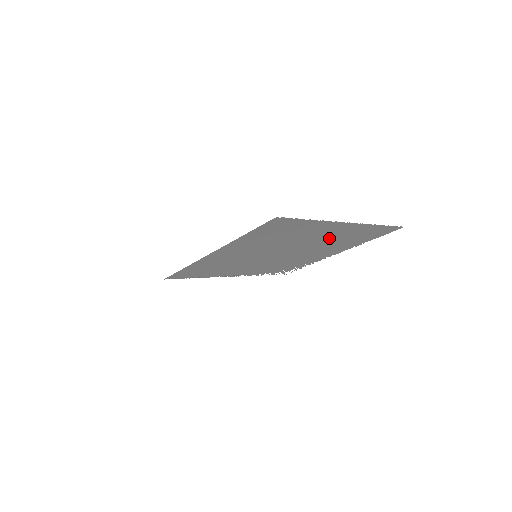
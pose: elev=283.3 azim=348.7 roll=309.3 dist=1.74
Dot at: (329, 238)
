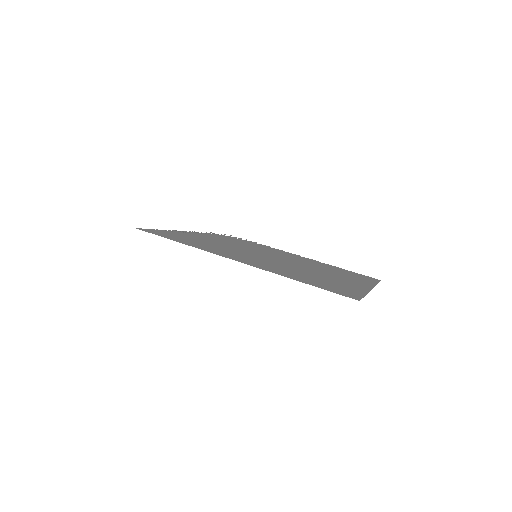
Dot at: (332, 273)
